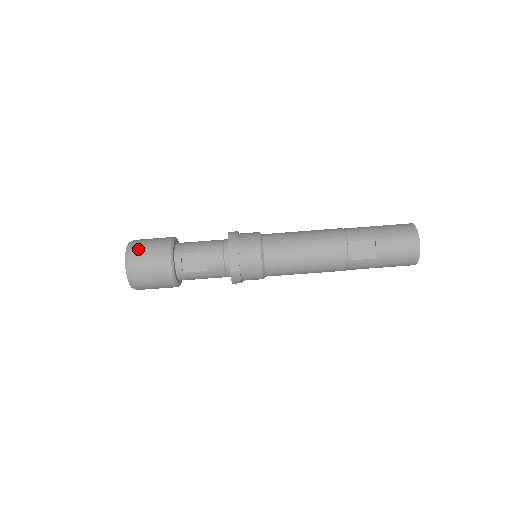
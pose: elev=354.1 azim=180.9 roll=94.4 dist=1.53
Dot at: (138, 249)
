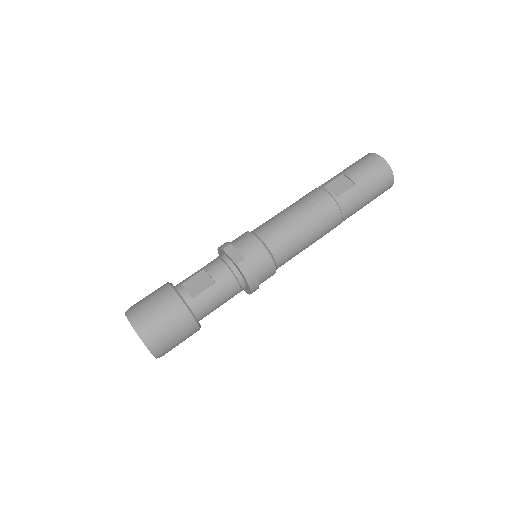
Dot at: (136, 304)
